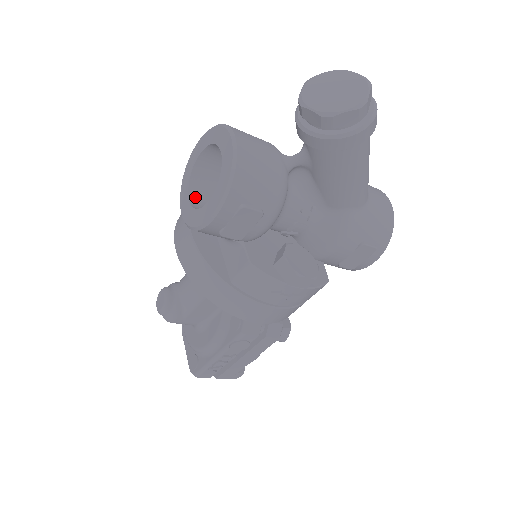
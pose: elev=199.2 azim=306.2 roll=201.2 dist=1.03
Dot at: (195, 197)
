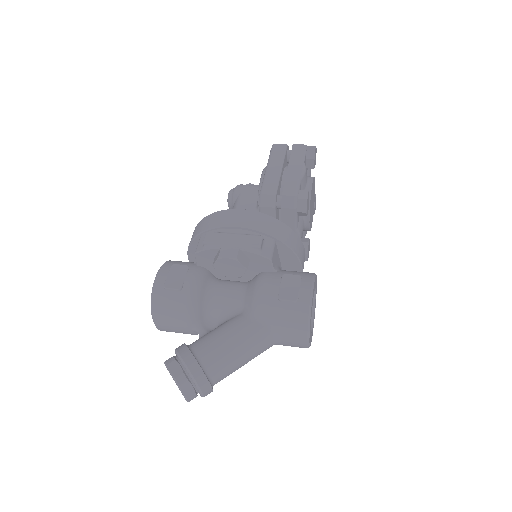
Dot at: occluded
